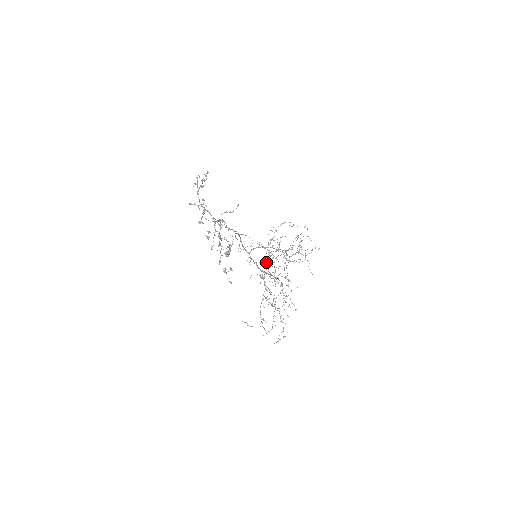
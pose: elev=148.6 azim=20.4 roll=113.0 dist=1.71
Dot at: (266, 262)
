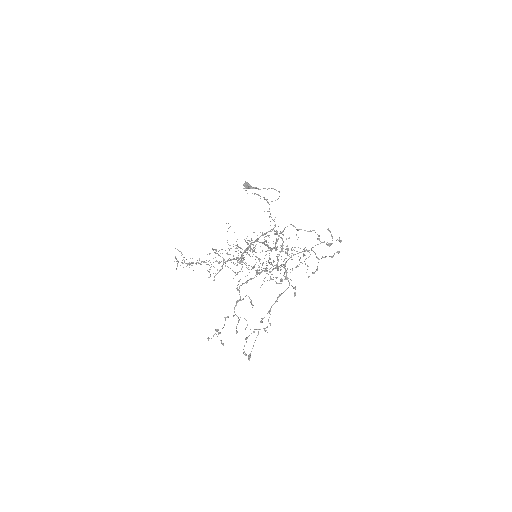
Dot at: occluded
